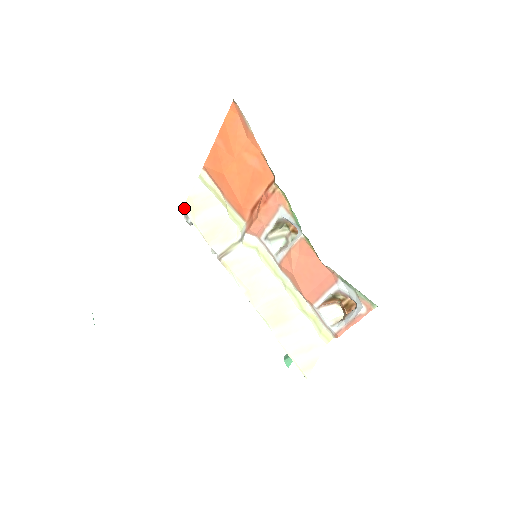
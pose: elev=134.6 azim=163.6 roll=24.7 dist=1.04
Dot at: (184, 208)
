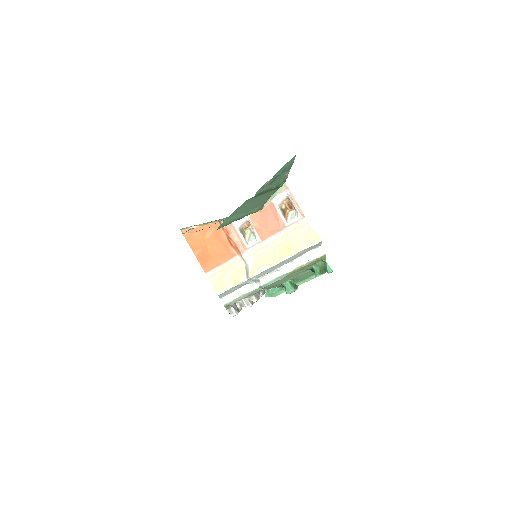
Dot at: (218, 294)
